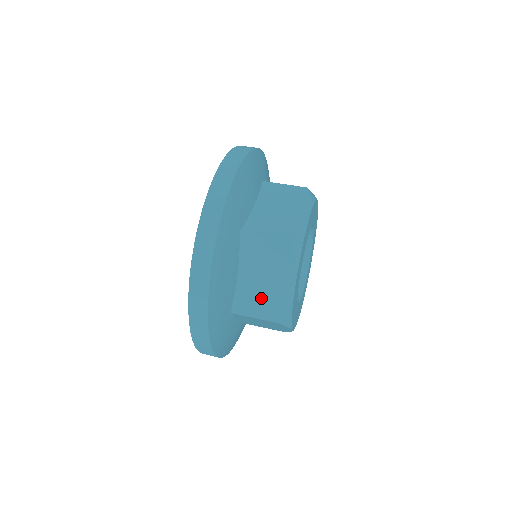
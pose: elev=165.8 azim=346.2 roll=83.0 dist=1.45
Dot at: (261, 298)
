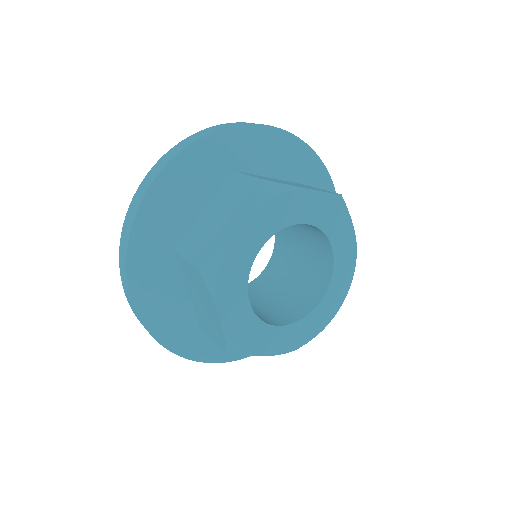
Dot at: (208, 322)
